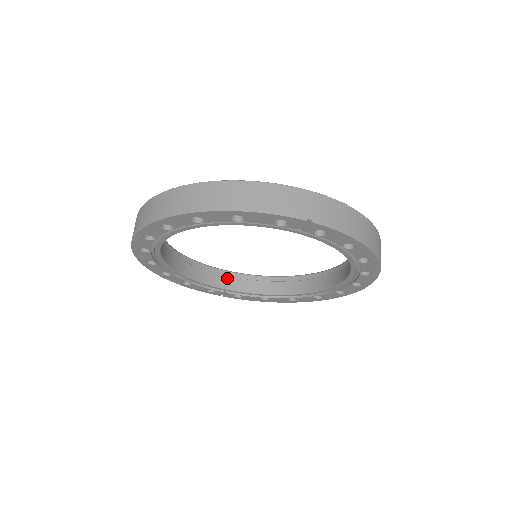
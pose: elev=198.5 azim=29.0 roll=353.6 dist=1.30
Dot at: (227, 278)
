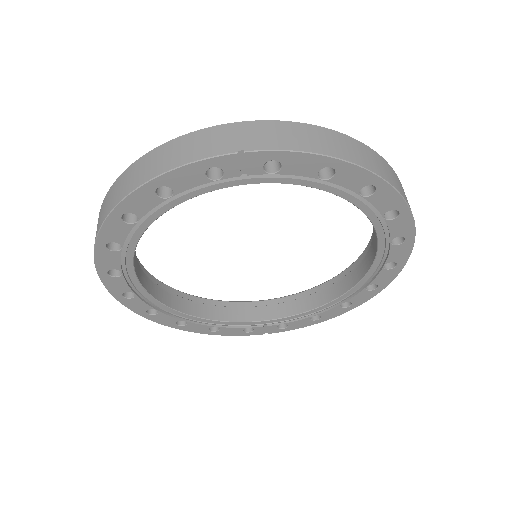
Dot at: (260, 308)
